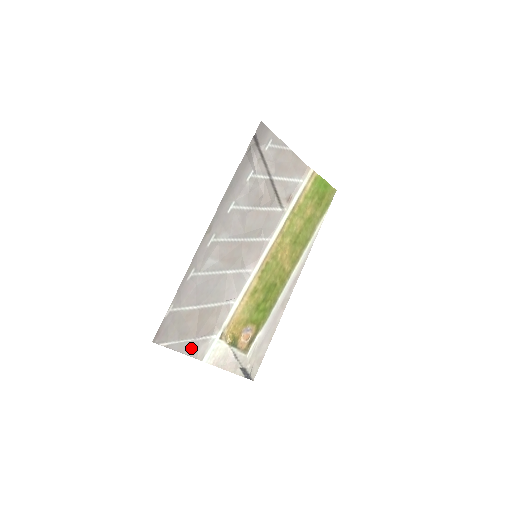
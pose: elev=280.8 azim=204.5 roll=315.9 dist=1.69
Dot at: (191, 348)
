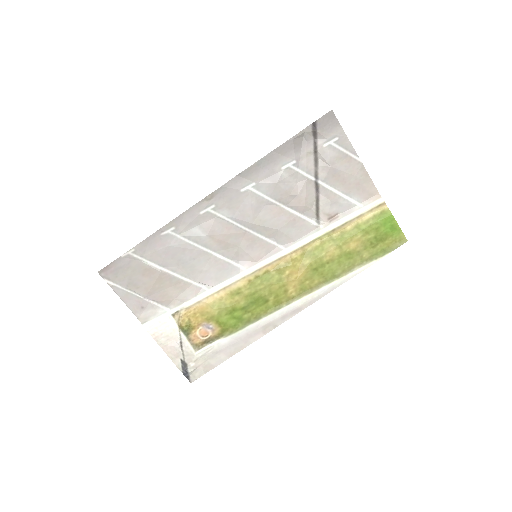
Dot at: (137, 304)
